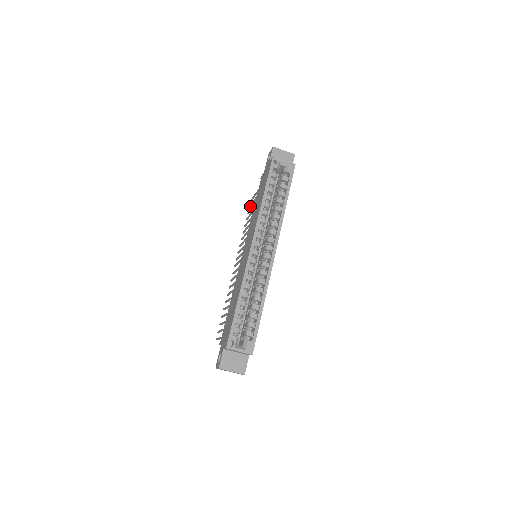
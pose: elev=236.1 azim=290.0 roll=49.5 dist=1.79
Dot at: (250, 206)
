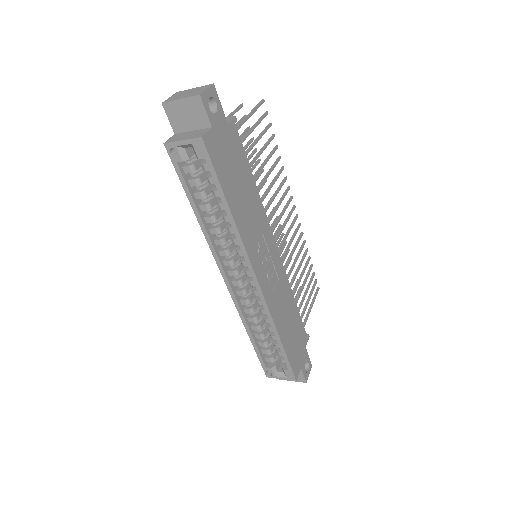
Dot at: occluded
